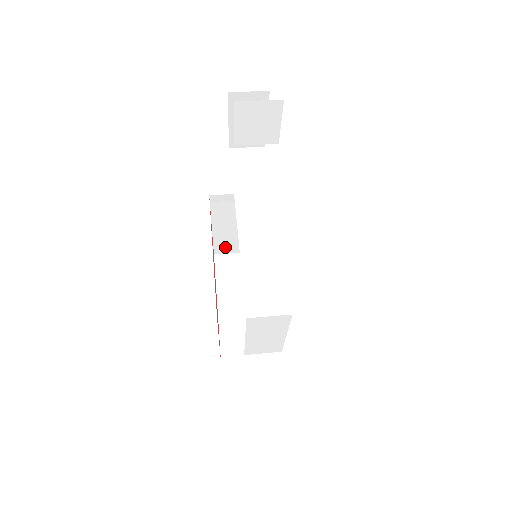
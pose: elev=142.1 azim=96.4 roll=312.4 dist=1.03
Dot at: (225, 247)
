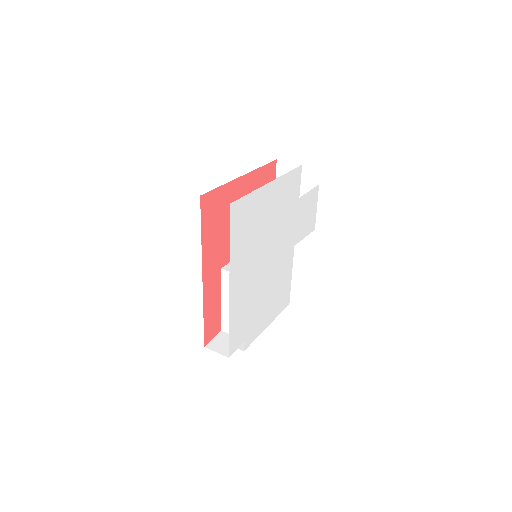
Dot at: occluded
